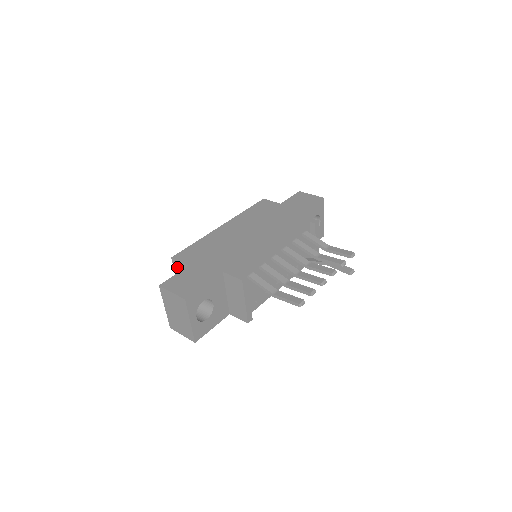
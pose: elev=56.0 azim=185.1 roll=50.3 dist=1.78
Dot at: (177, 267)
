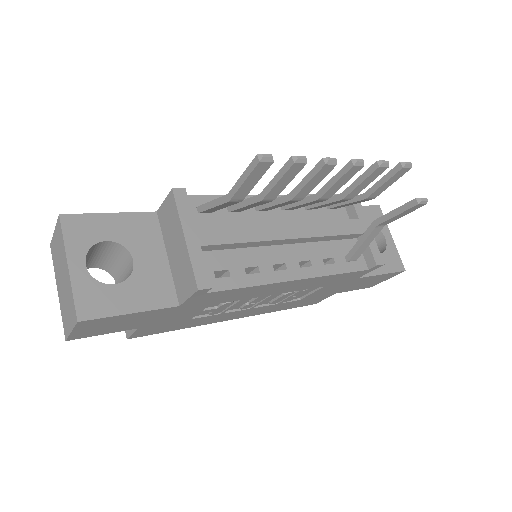
Dot at: occluded
